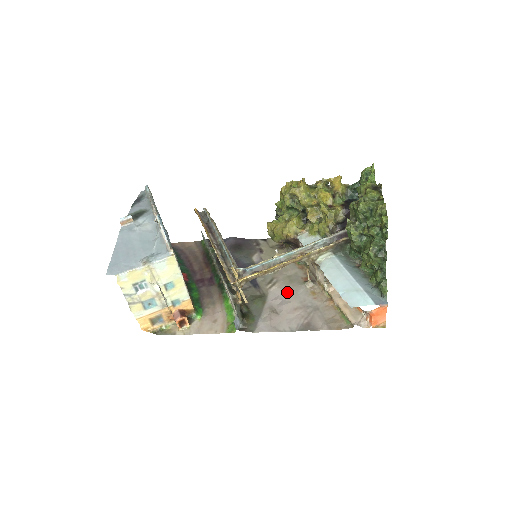
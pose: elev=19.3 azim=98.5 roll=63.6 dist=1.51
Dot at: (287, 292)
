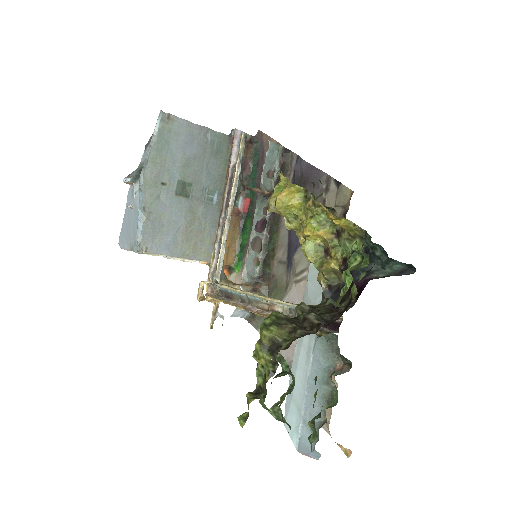
Dot at: occluded
